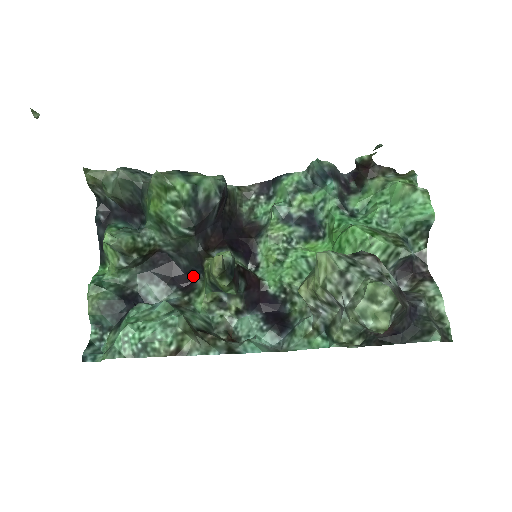
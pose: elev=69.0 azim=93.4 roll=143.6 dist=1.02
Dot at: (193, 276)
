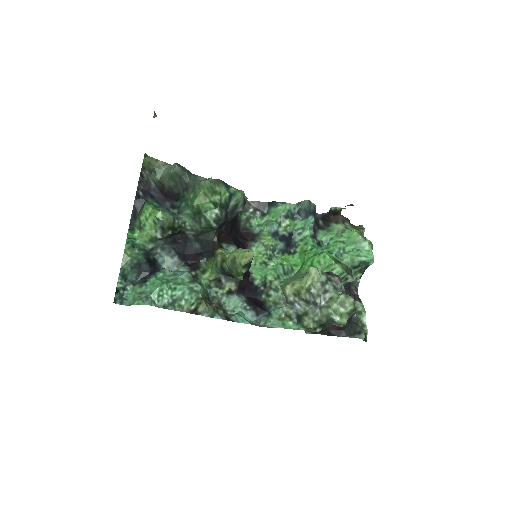
Dot at: (199, 257)
